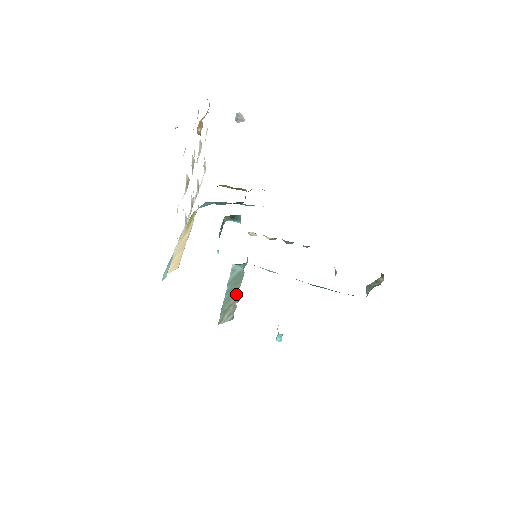
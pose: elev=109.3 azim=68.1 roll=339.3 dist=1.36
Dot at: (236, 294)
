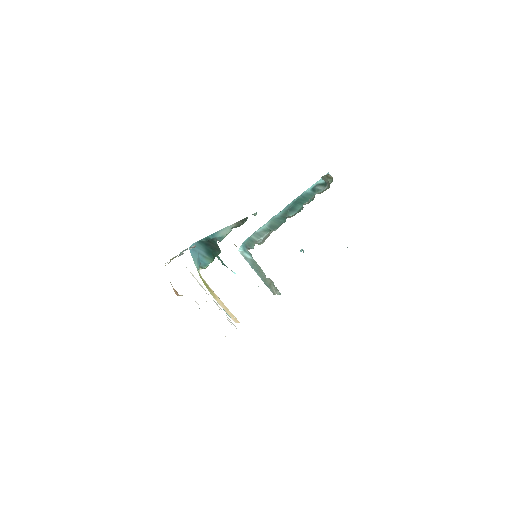
Dot at: (267, 278)
